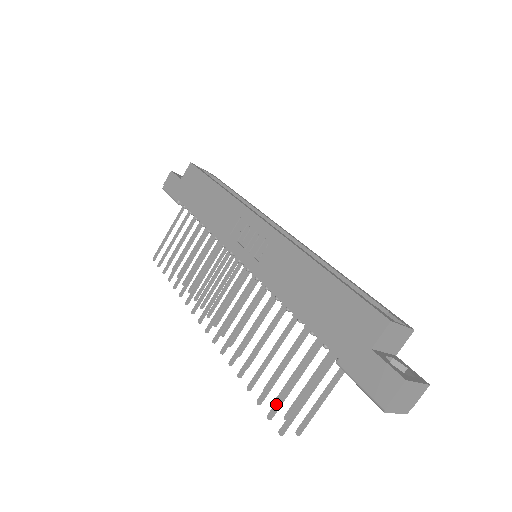
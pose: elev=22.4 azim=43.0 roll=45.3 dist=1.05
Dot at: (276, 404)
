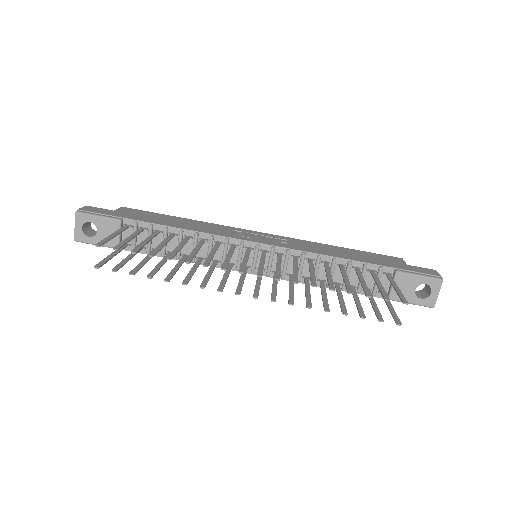
Dot at: (383, 293)
